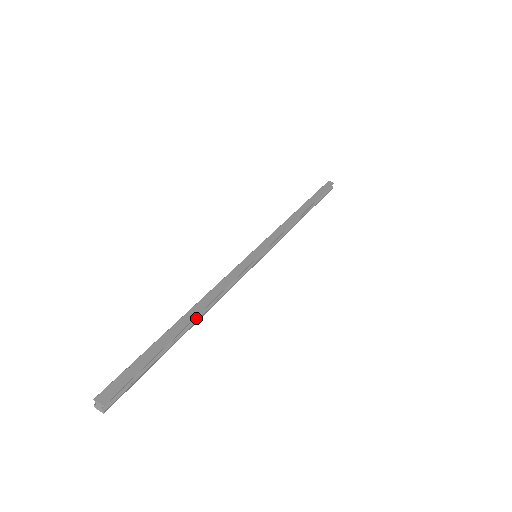
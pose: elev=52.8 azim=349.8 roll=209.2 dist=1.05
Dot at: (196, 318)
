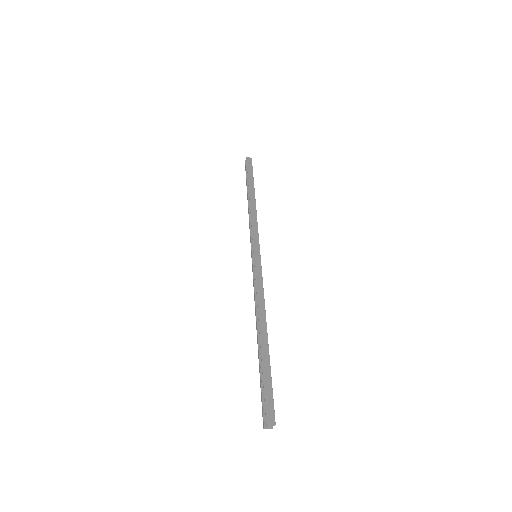
Dot at: (264, 329)
